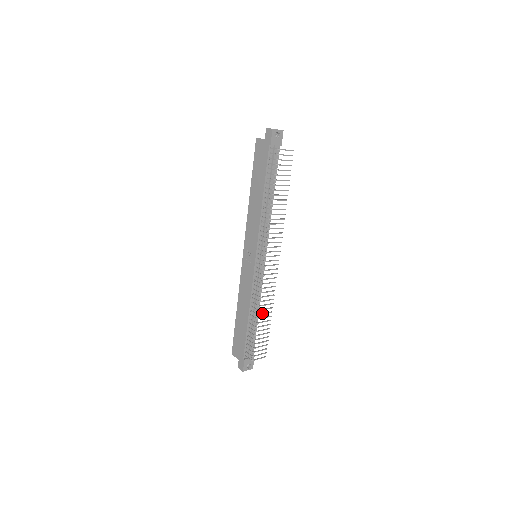
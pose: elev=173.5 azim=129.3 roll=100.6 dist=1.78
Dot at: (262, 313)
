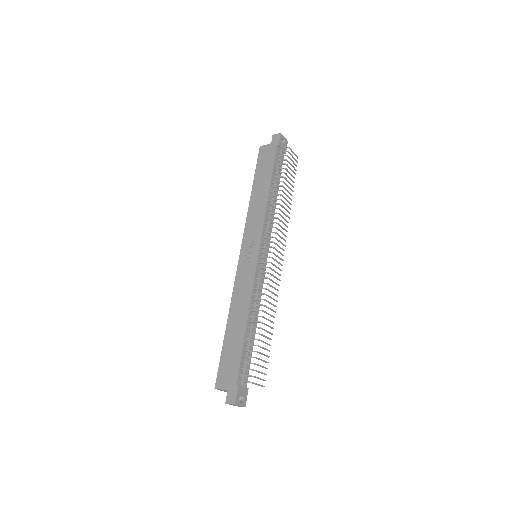
Dot at: occluded
